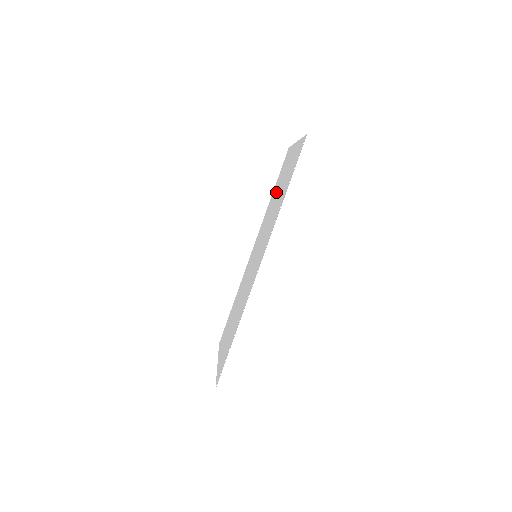
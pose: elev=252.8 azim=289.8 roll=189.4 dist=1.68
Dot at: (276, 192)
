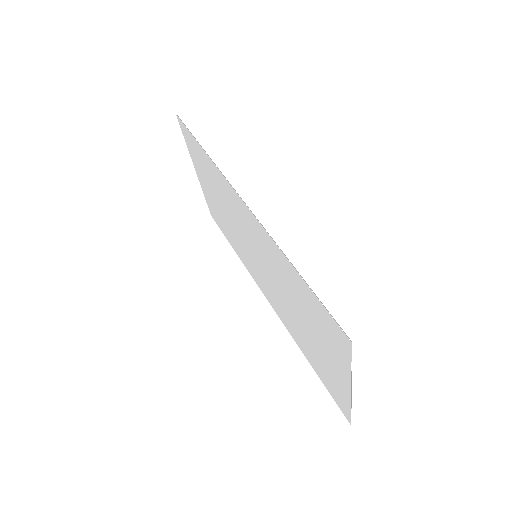
Dot at: (223, 220)
